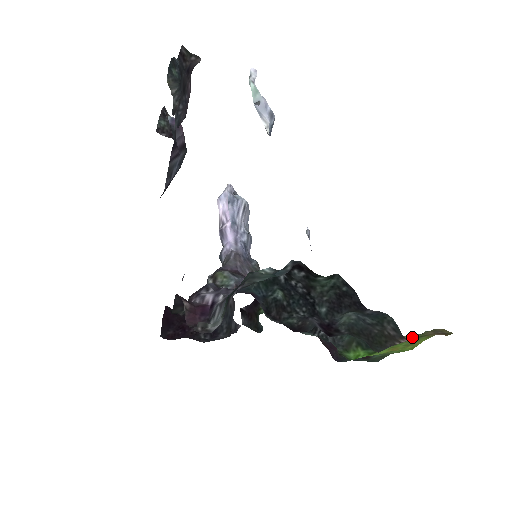
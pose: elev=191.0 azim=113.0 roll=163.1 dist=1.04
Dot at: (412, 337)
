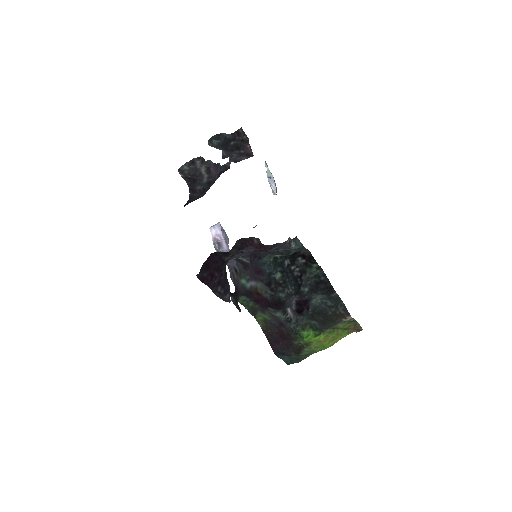
Dot at: (348, 321)
